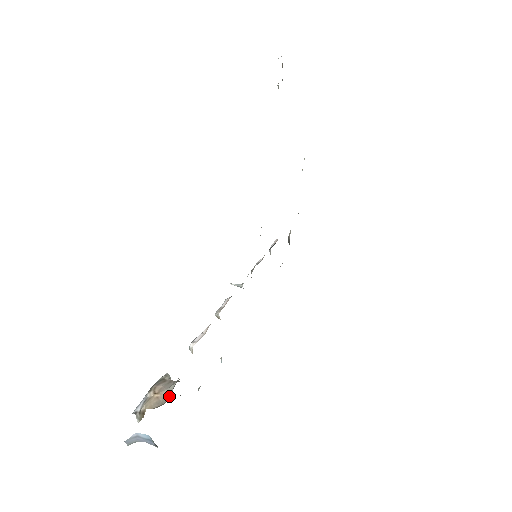
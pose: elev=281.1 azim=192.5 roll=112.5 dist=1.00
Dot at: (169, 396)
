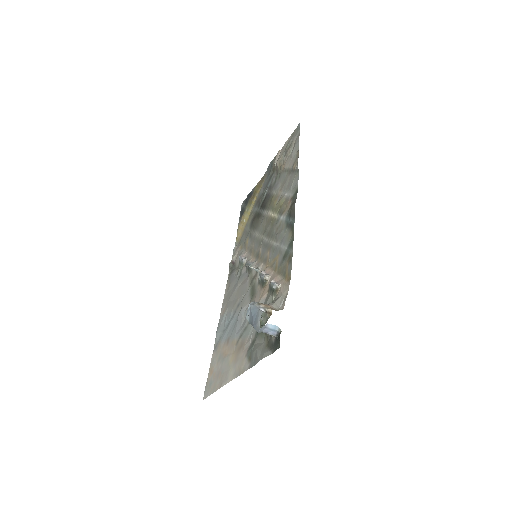
Dot at: (279, 307)
